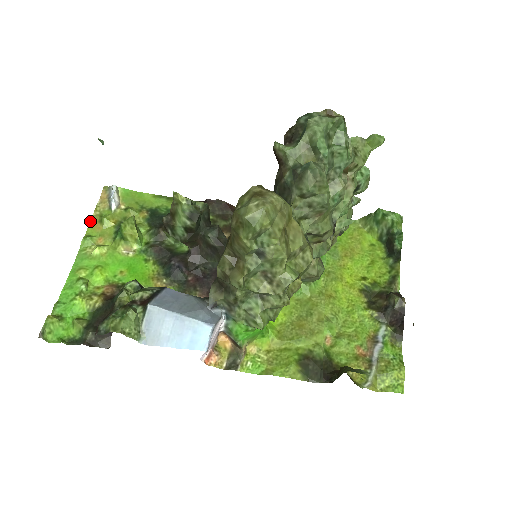
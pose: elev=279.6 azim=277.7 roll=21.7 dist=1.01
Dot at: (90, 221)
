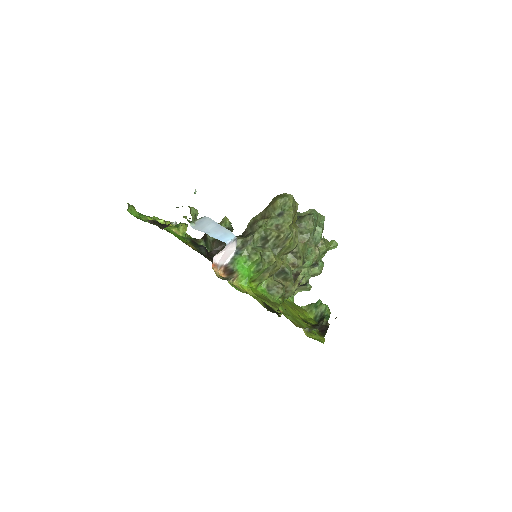
Dot at: occluded
